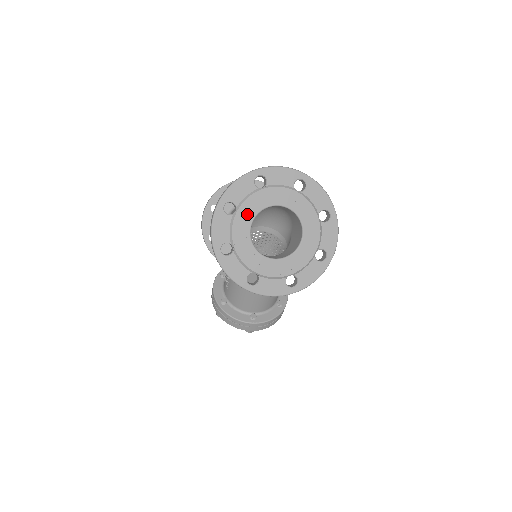
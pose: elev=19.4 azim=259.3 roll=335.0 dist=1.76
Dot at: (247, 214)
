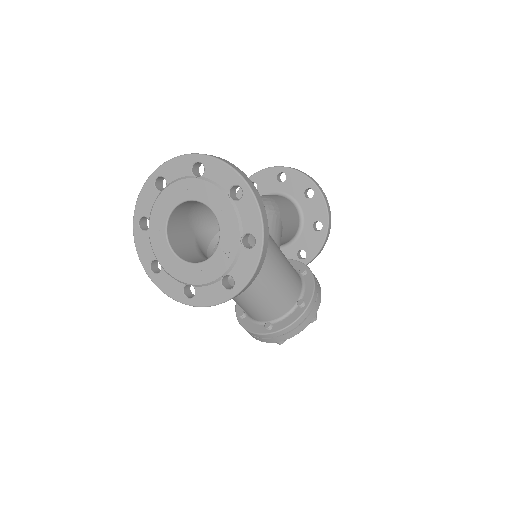
Dot at: (158, 223)
